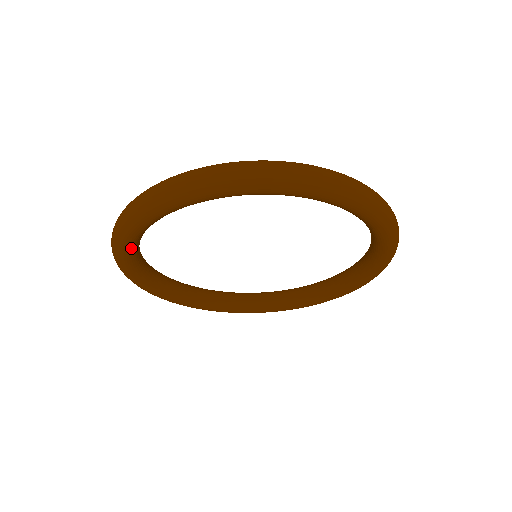
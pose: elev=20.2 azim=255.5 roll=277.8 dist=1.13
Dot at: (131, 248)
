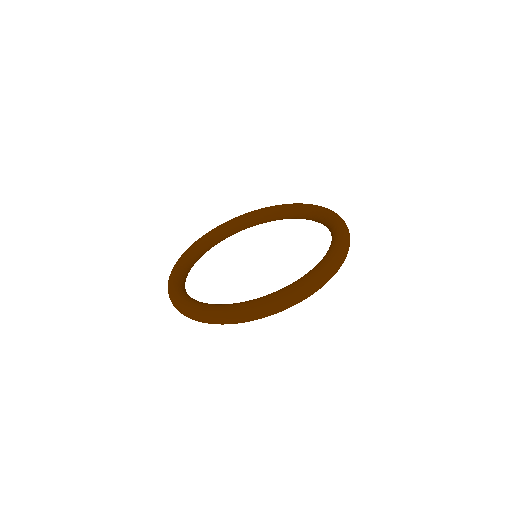
Dot at: occluded
